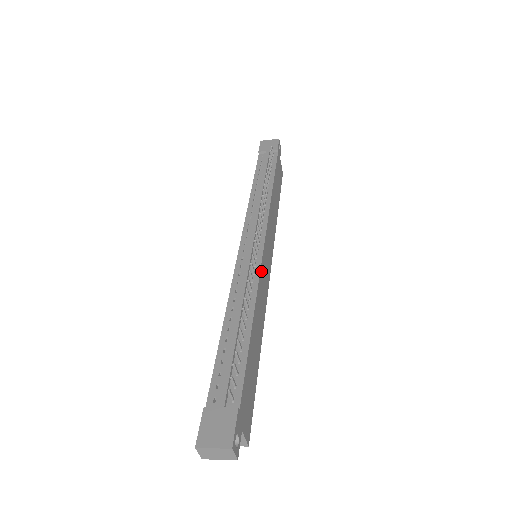
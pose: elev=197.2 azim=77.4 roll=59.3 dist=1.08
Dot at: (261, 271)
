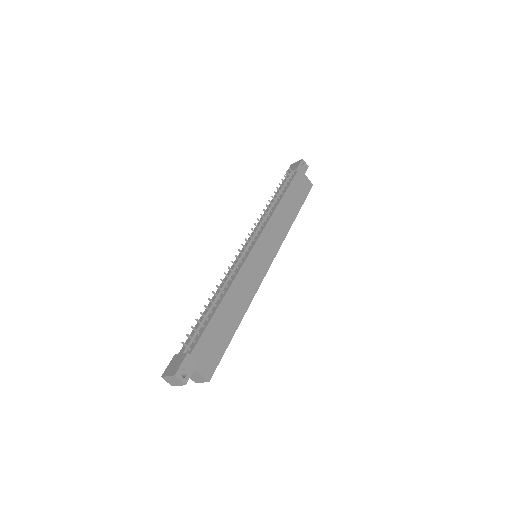
Dot at: (245, 266)
